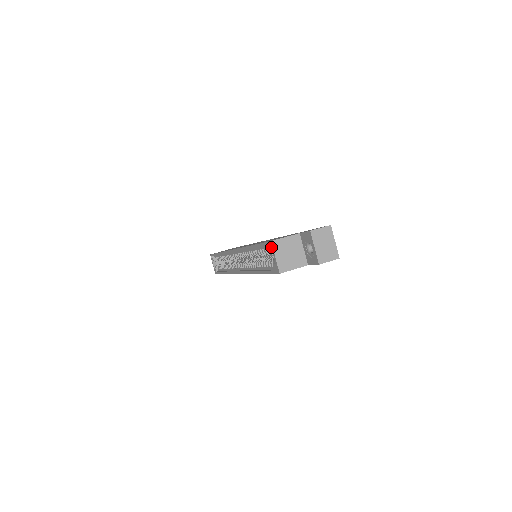
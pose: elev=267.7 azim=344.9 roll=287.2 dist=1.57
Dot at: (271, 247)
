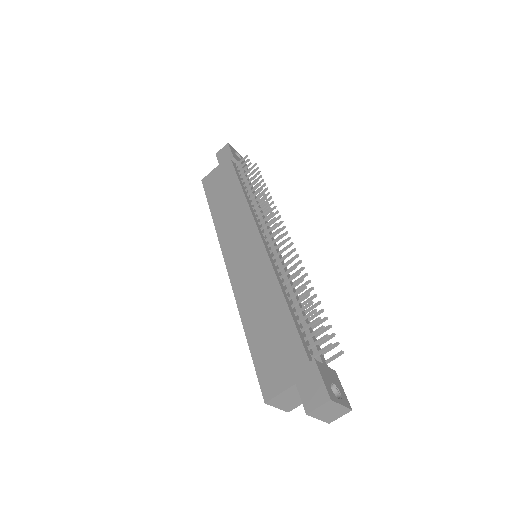
Dot at: (268, 401)
